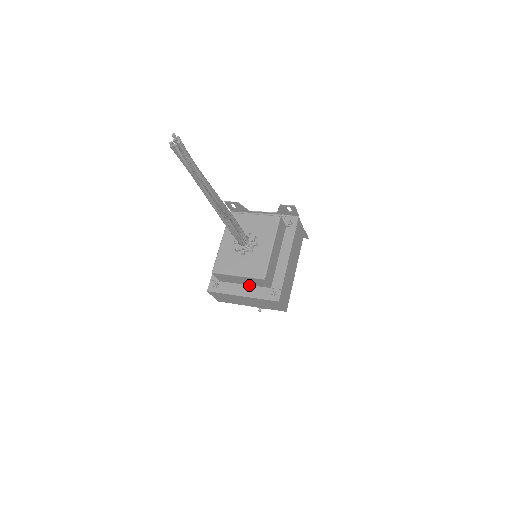
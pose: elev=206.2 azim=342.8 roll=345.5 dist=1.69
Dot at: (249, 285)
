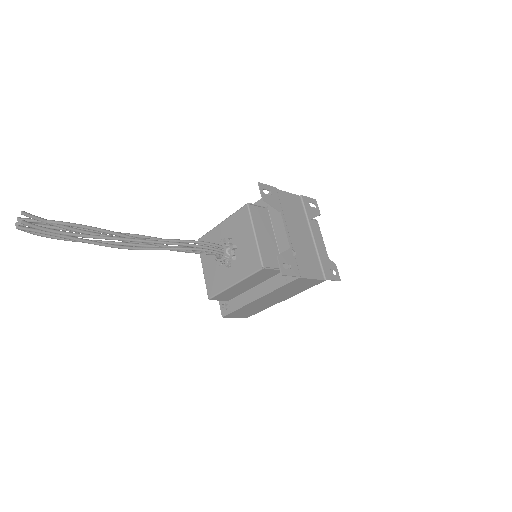
Dot at: occluded
